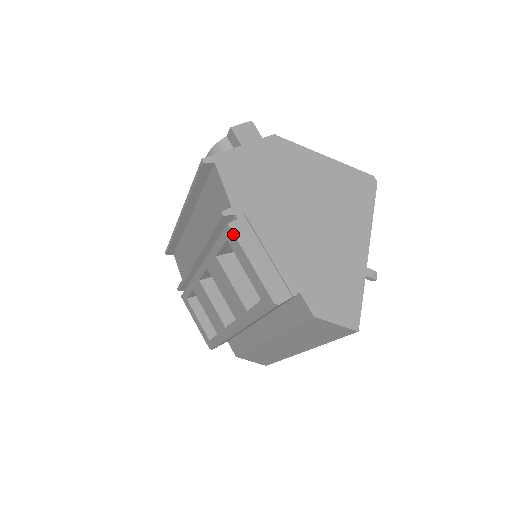
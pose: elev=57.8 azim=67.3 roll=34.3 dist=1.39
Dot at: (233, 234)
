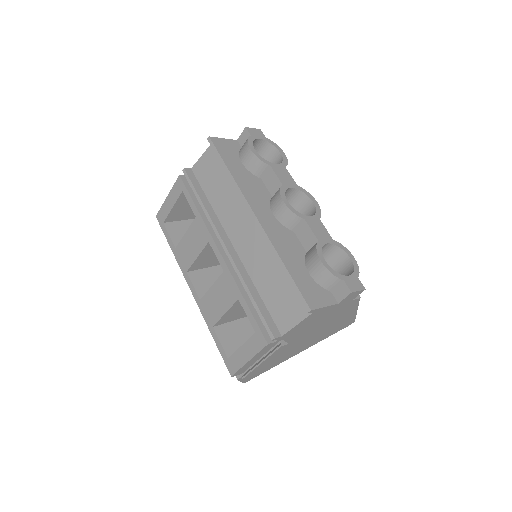
Dot at: (262, 348)
